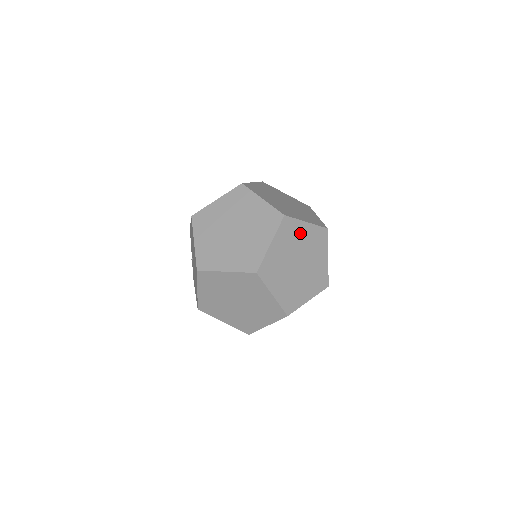
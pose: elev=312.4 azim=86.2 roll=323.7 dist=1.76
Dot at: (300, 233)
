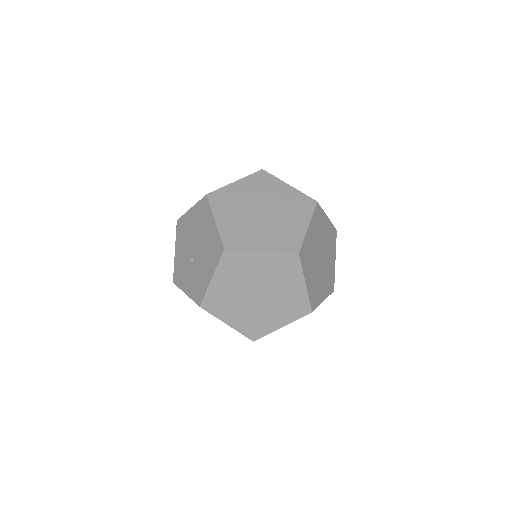
Dot at: occluded
